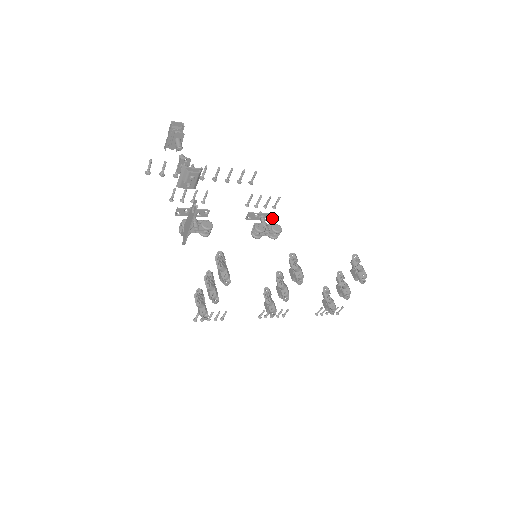
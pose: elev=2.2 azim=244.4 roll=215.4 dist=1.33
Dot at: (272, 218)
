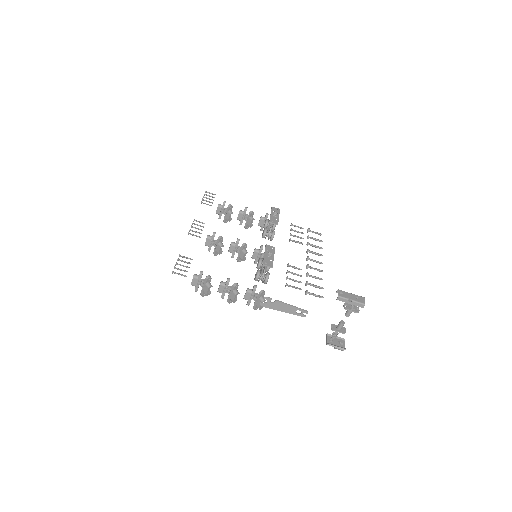
Dot at: (275, 210)
